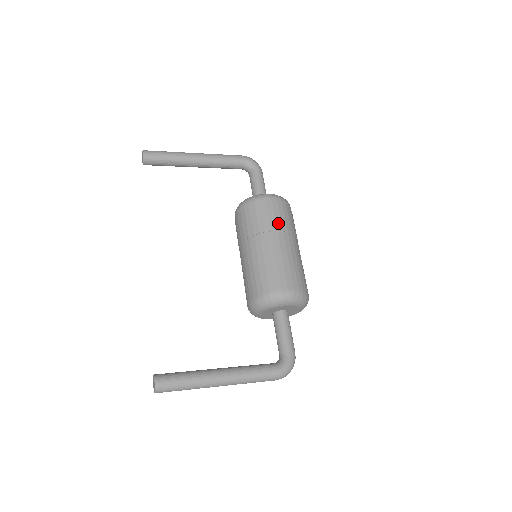
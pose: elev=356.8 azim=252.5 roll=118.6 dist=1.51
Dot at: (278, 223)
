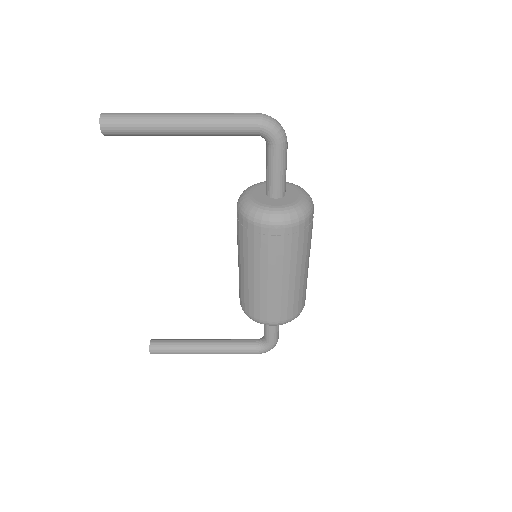
Dot at: (279, 258)
